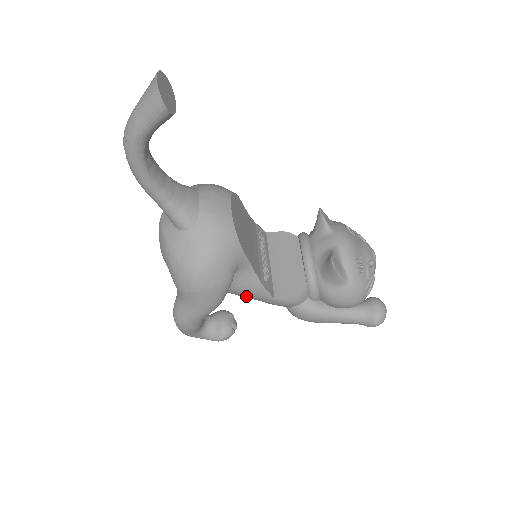
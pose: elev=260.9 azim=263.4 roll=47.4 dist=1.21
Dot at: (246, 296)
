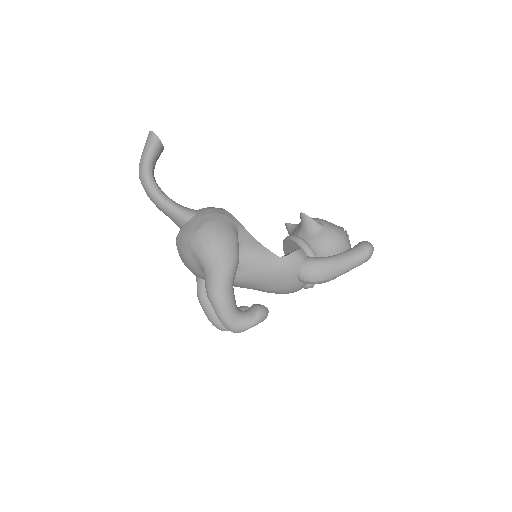
Dot at: (258, 265)
